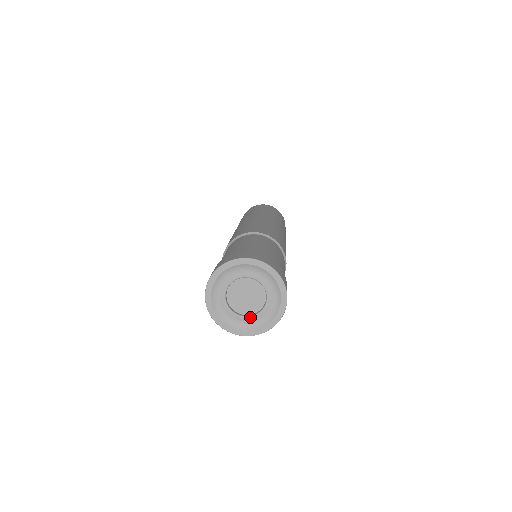
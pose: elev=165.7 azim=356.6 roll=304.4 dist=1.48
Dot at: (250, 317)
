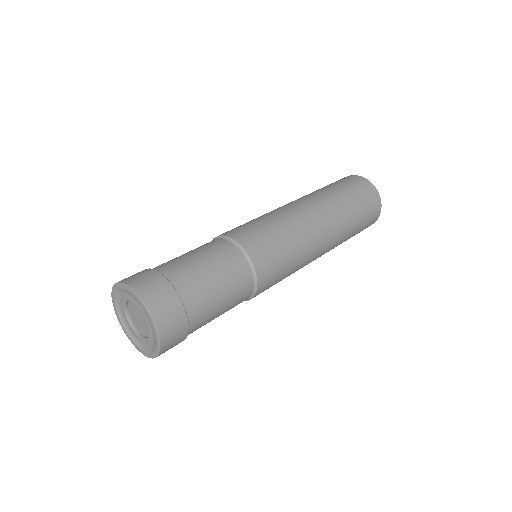
Dot at: (131, 326)
